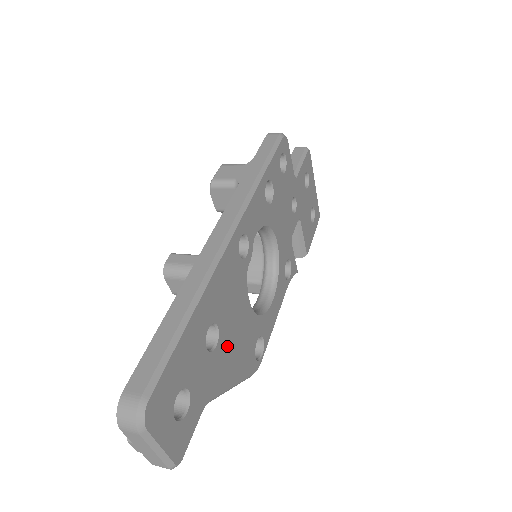
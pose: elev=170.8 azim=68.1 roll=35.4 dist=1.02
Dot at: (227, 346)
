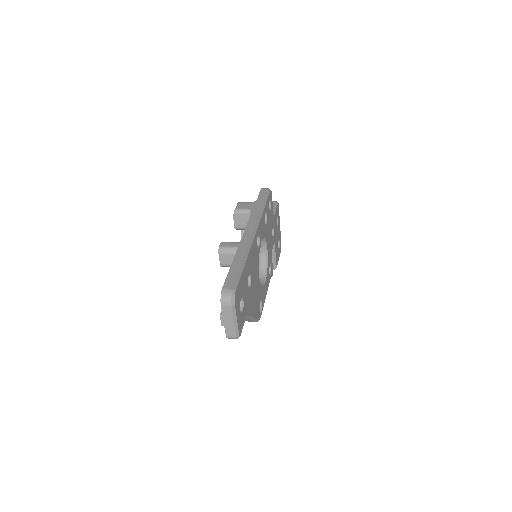
Dot at: (252, 291)
